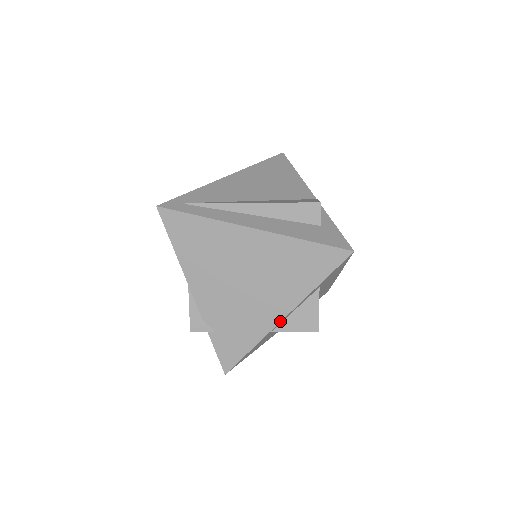
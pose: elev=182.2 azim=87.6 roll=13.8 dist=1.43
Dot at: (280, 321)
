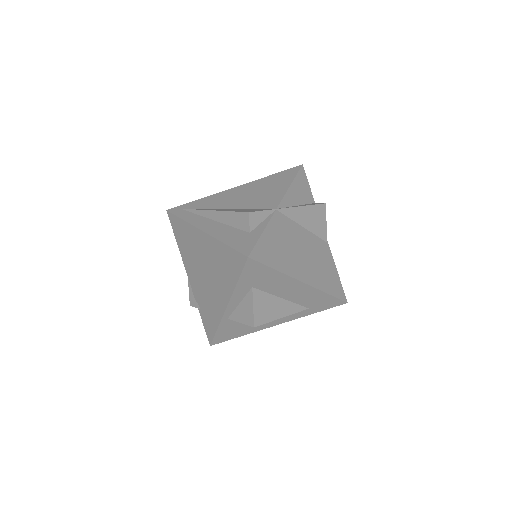
Dot at: (225, 310)
